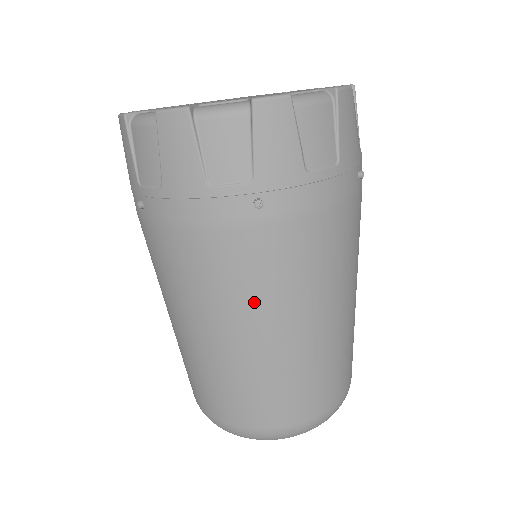
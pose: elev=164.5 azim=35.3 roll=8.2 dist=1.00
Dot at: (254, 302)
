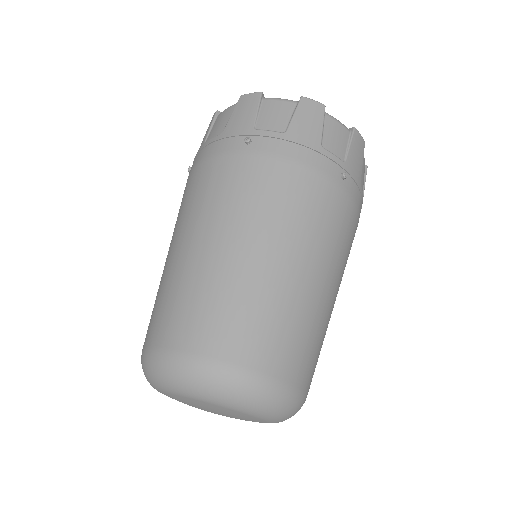
Dot at: (315, 239)
